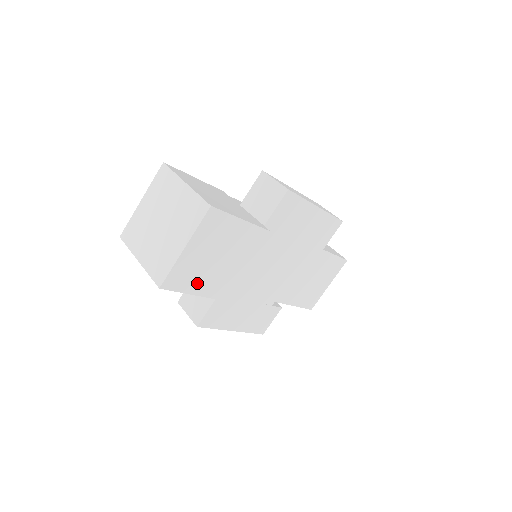
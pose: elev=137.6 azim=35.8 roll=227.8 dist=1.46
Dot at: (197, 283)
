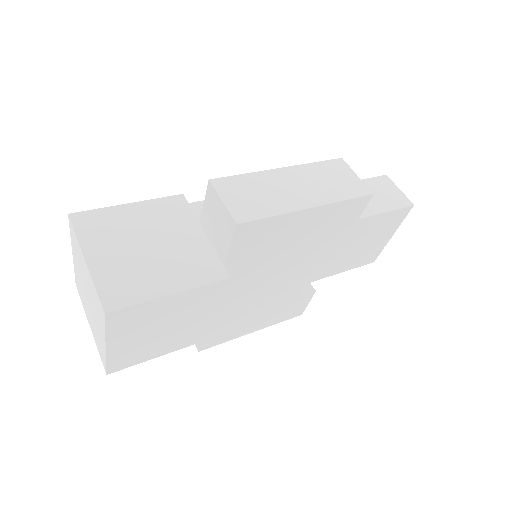
Dot at: (156, 350)
